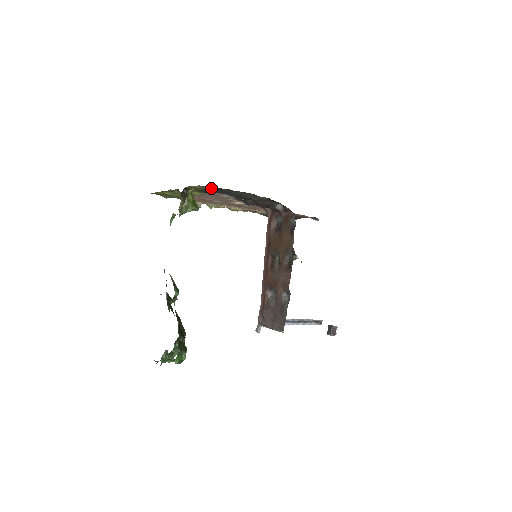
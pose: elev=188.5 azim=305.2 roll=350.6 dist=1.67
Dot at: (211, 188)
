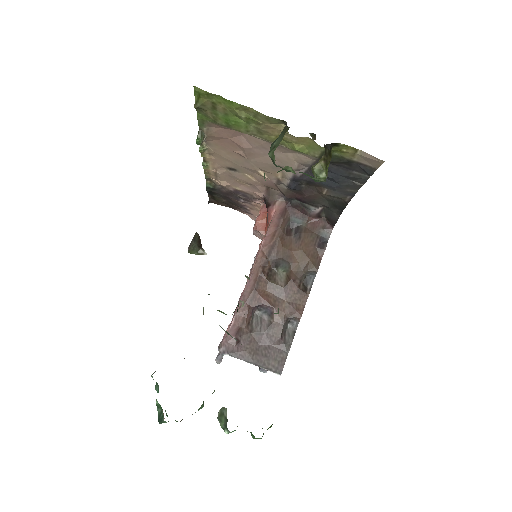
Dot at: (354, 163)
